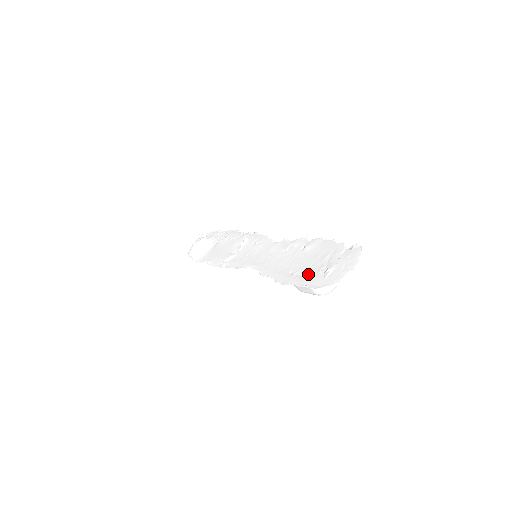
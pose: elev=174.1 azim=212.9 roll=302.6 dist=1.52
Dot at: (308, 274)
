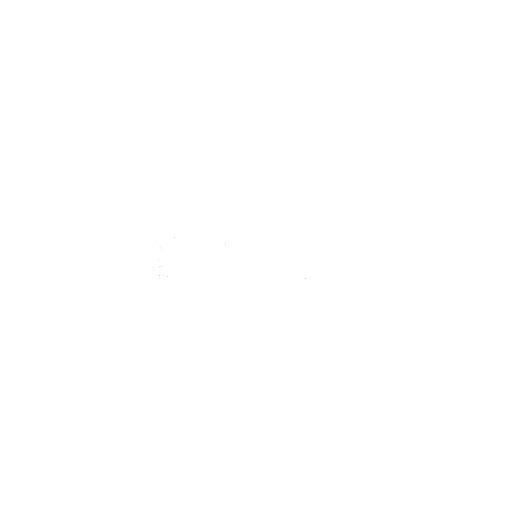
Dot at: (348, 268)
